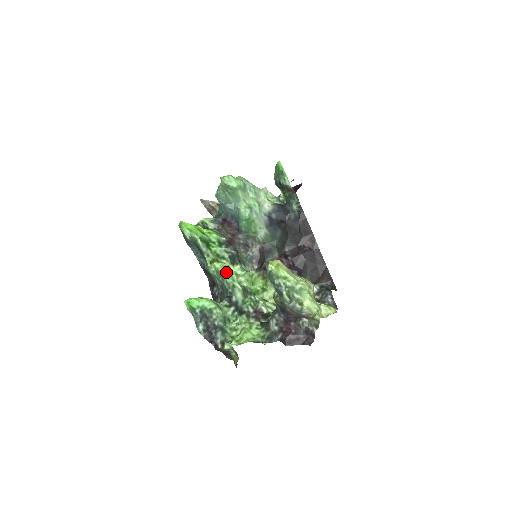
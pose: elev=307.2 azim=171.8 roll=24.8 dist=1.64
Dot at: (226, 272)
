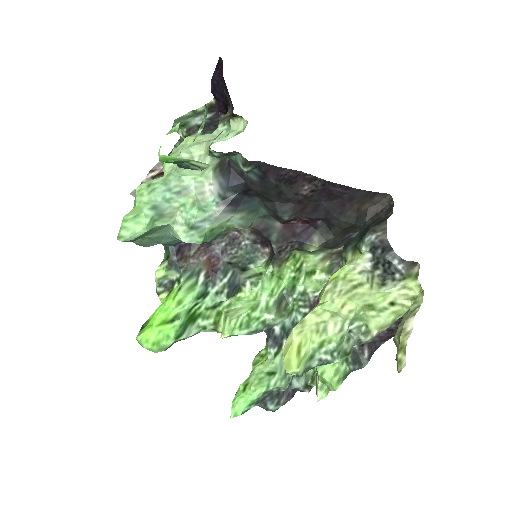
Dot at: (241, 327)
